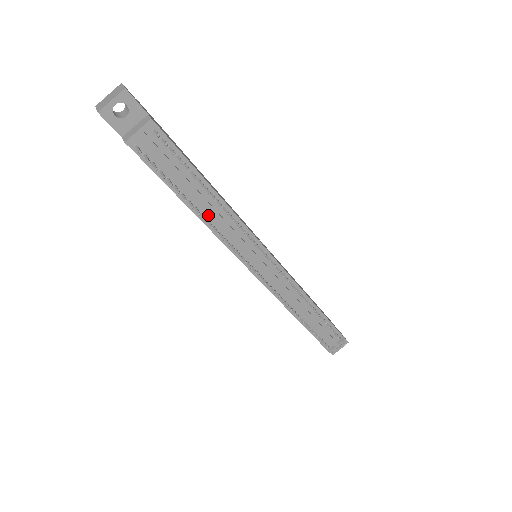
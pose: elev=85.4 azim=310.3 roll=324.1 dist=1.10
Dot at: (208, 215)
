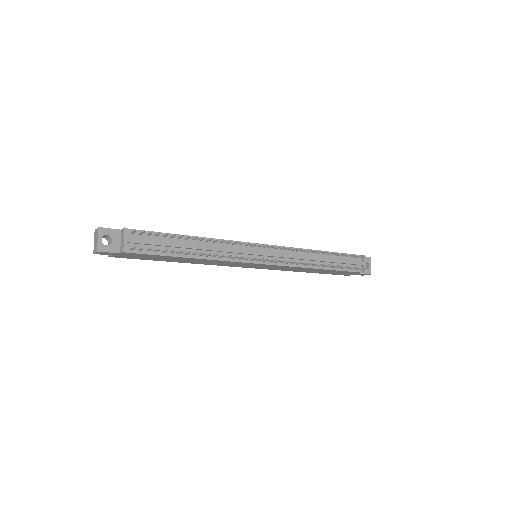
Dot at: occluded
